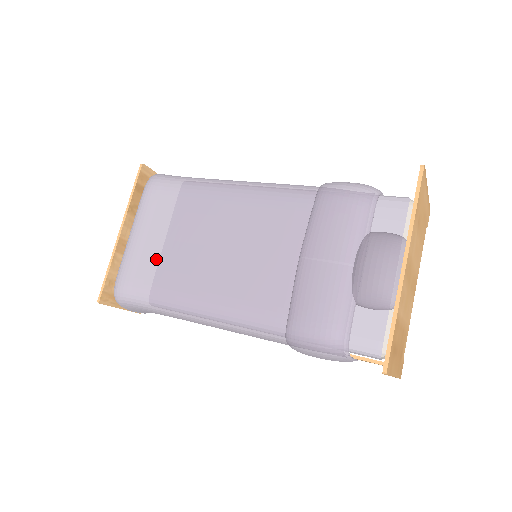
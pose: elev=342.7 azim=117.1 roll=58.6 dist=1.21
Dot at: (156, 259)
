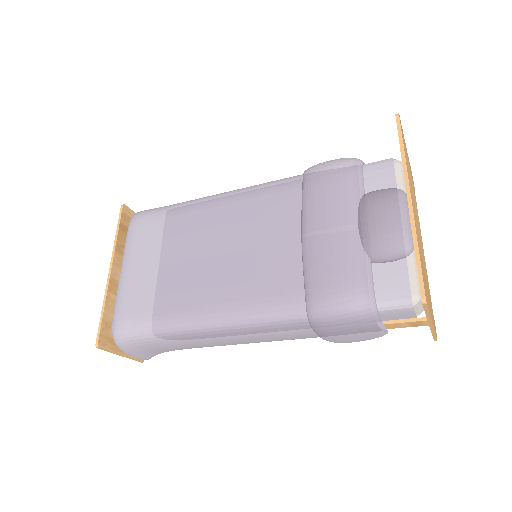
Dot at: (153, 285)
